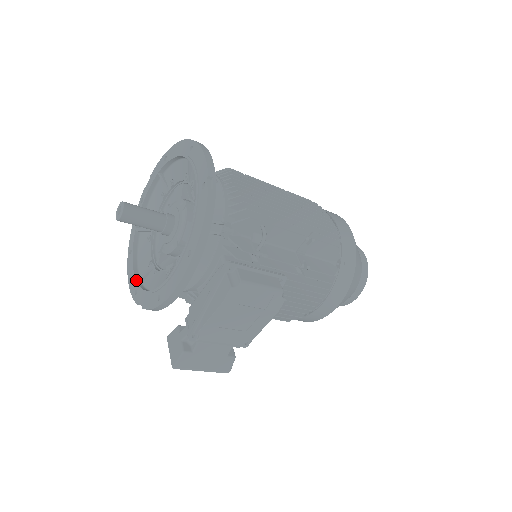
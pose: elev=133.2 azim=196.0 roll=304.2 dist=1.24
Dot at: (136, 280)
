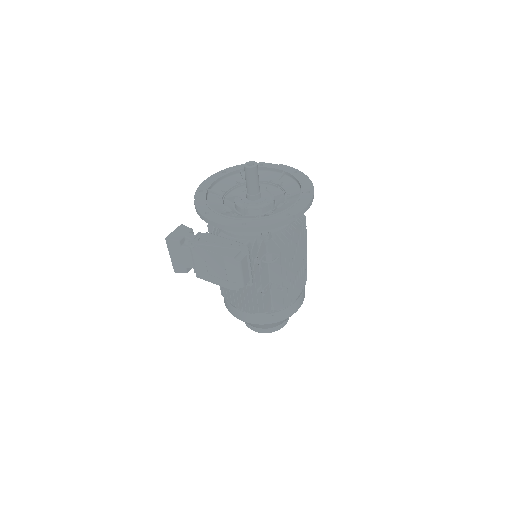
Dot at: (209, 188)
